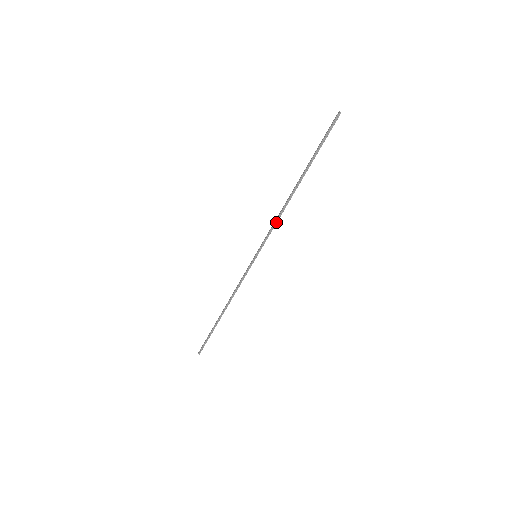
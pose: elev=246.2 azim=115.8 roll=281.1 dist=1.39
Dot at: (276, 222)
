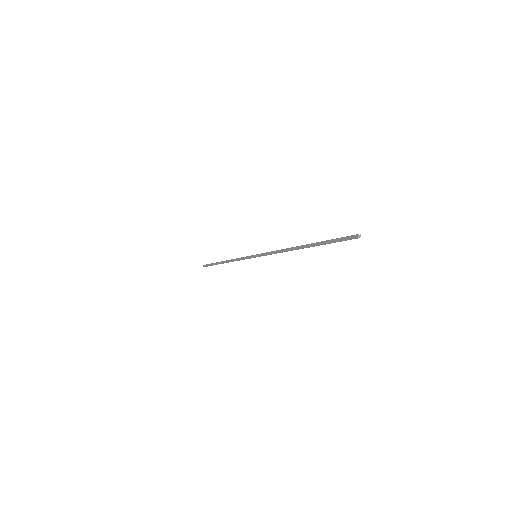
Dot at: occluded
